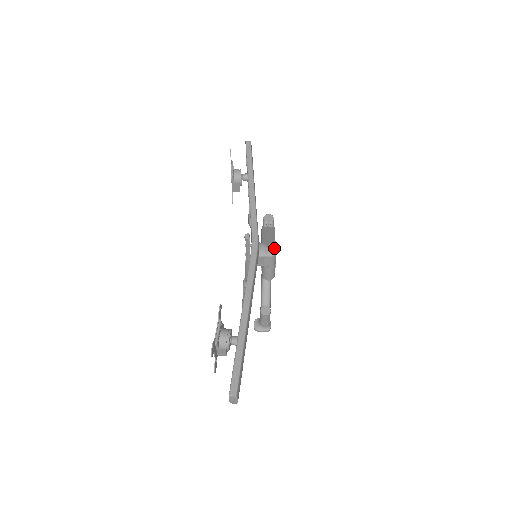
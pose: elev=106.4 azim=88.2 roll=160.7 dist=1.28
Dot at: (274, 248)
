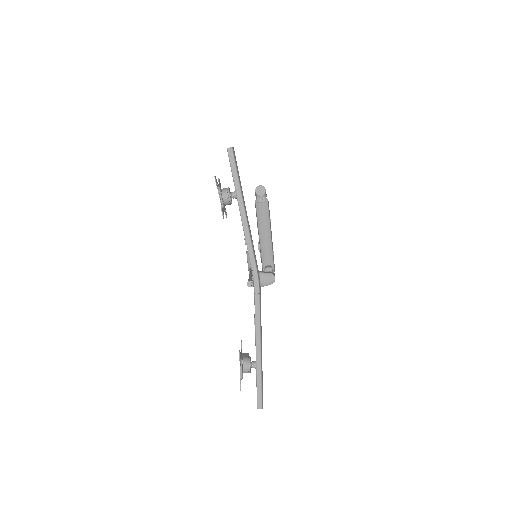
Dot at: (273, 275)
